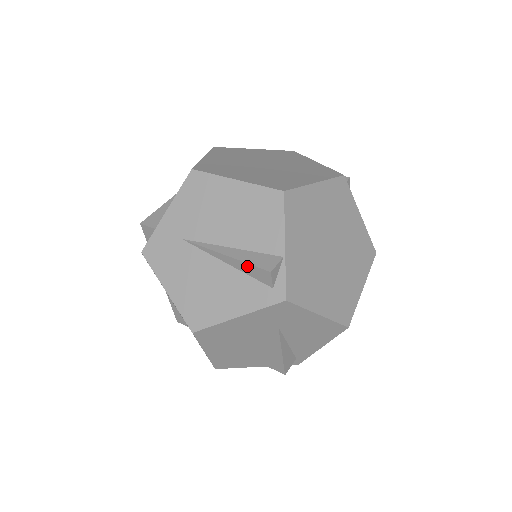
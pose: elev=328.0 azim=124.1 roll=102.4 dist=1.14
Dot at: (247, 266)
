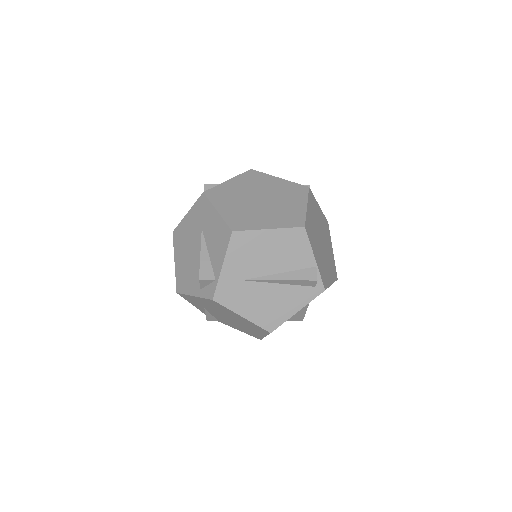
Dot at: (298, 282)
